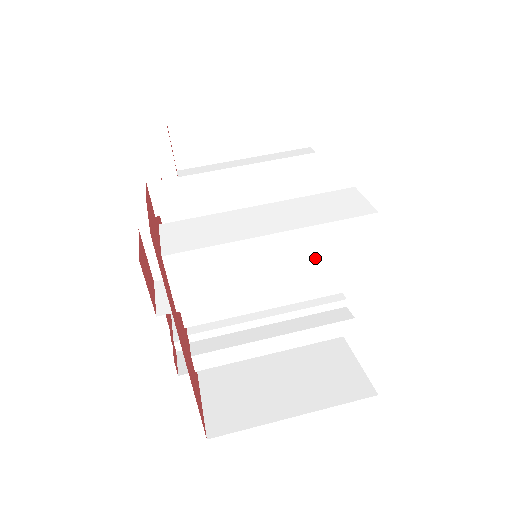
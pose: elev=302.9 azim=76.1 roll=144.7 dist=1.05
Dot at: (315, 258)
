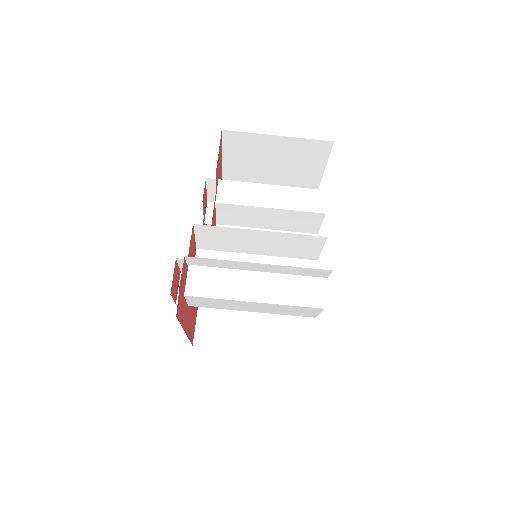
Dot at: (279, 310)
